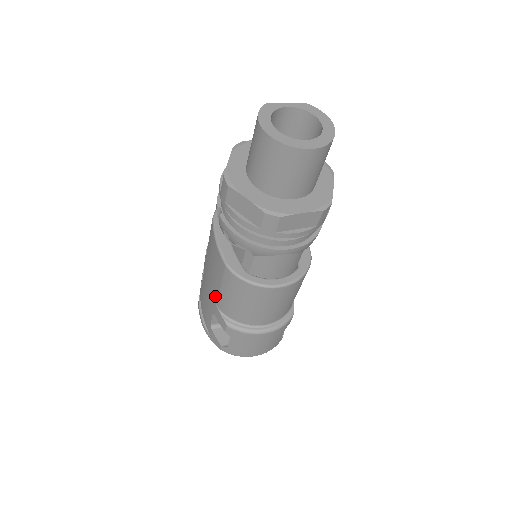
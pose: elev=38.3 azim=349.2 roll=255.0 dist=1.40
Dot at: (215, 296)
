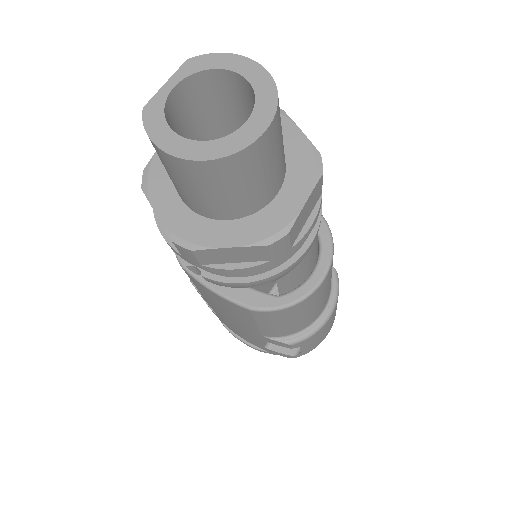
Dot at: (254, 331)
